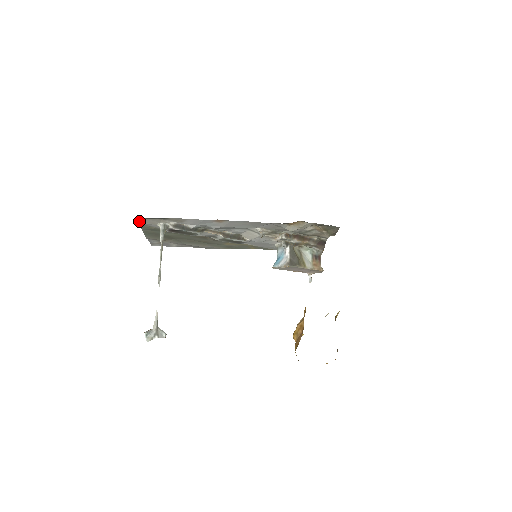
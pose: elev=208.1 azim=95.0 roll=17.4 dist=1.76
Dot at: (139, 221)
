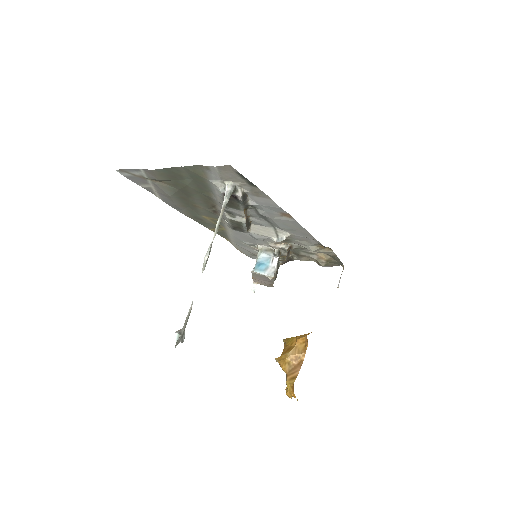
Dot at: (220, 168)
